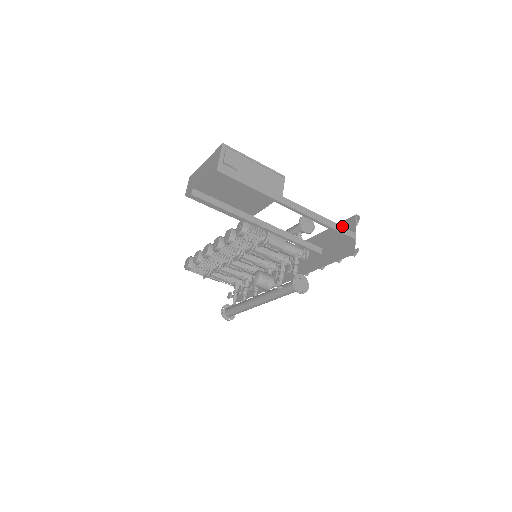
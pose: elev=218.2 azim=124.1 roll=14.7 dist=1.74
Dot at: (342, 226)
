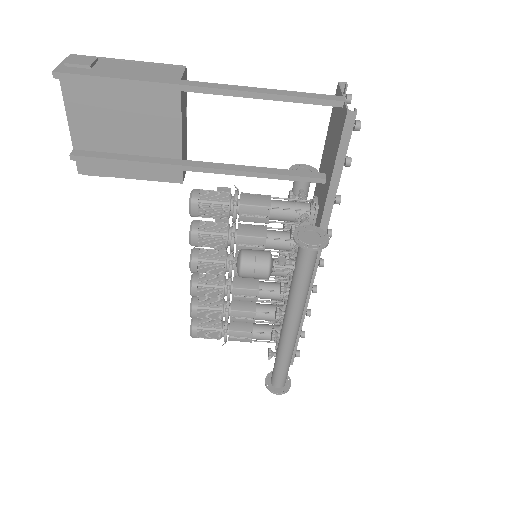
Dot at: (331, 118)
